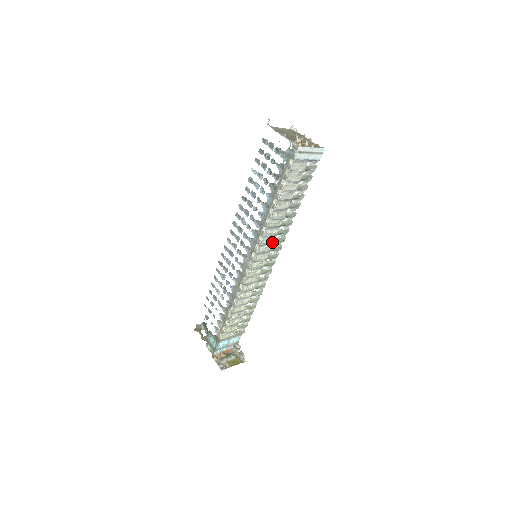
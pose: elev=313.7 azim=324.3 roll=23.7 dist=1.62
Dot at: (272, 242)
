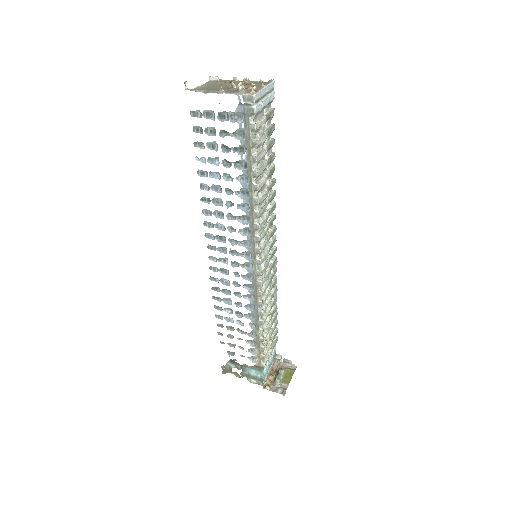
Dot at: (267, 229)
